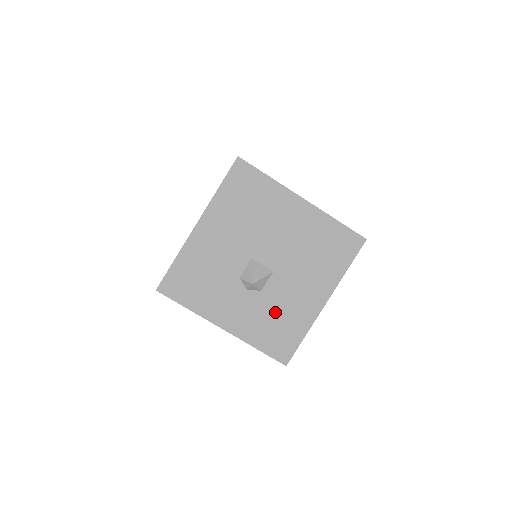
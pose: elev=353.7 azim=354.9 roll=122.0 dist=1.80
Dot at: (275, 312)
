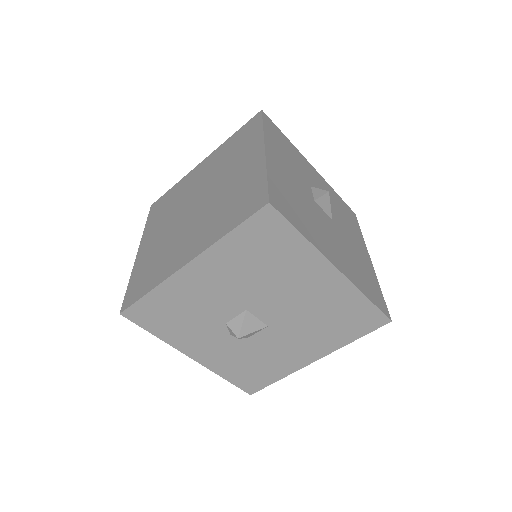
Dot at: (256, 357)
